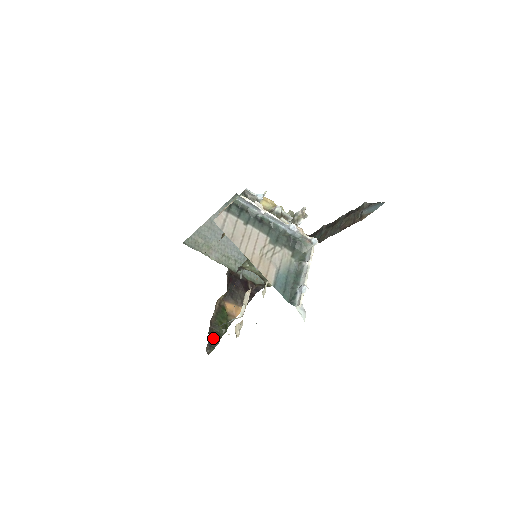
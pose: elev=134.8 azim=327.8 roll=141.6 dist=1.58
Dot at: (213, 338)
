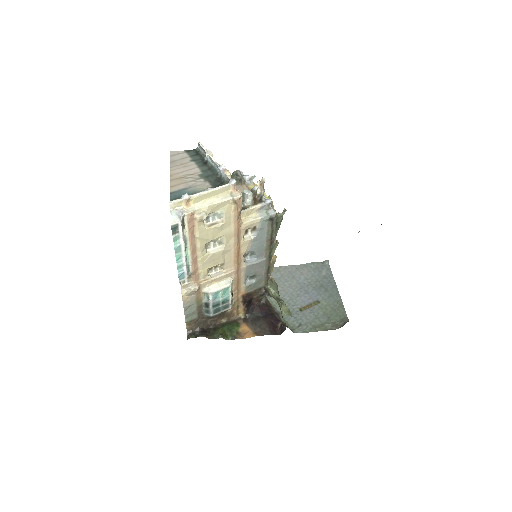
Dot at: (203, 332)
